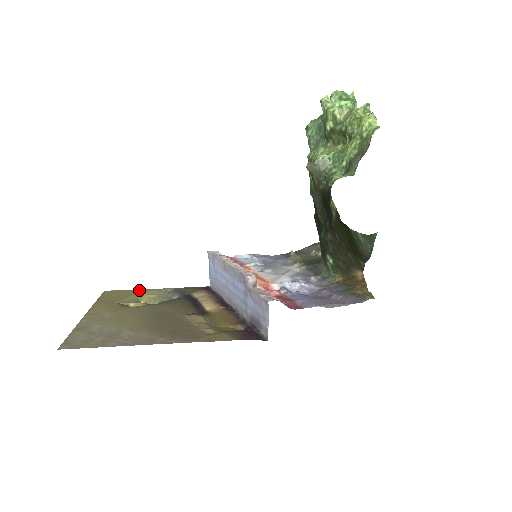
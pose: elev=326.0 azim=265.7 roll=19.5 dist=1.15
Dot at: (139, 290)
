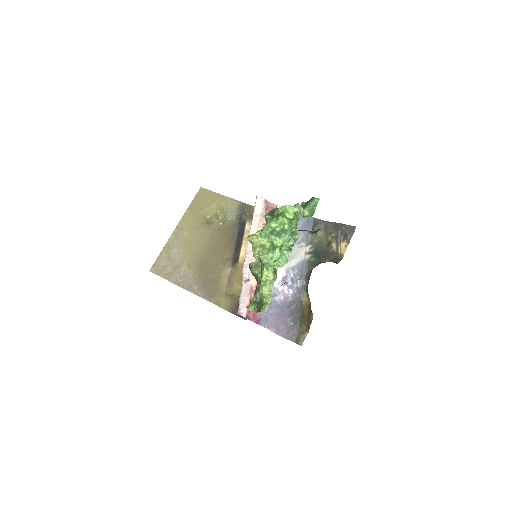
Dot at: (220, 196)
